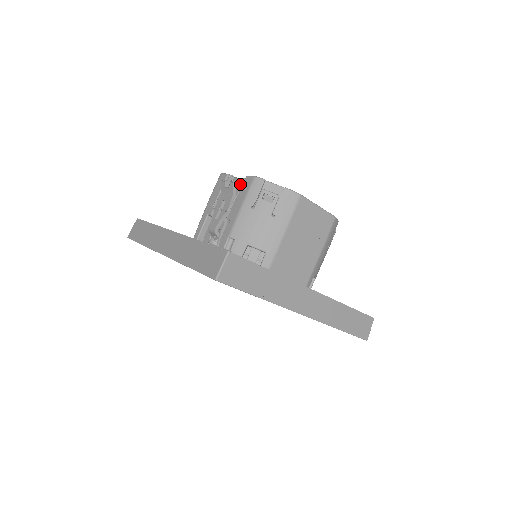
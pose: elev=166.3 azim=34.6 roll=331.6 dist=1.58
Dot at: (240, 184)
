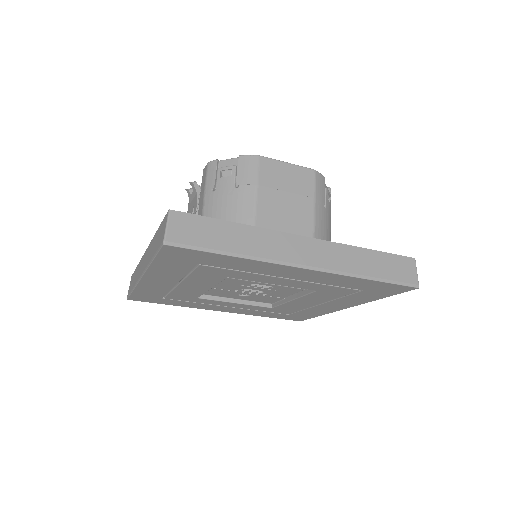
Dot at: occluded
